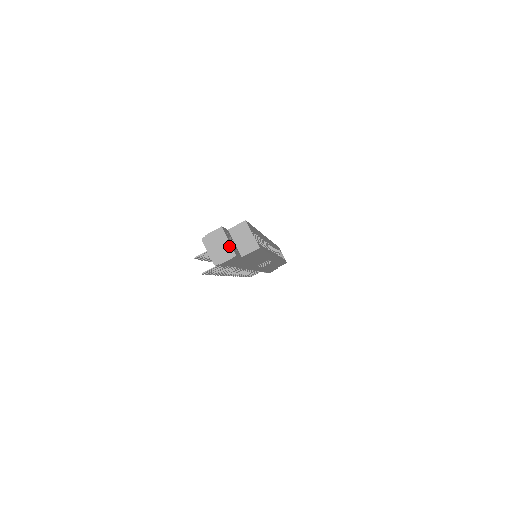
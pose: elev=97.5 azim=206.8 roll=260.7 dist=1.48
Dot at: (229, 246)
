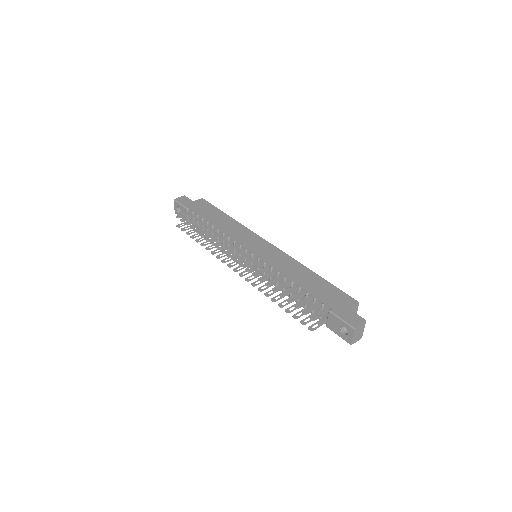
Dot at: (362, 333)
